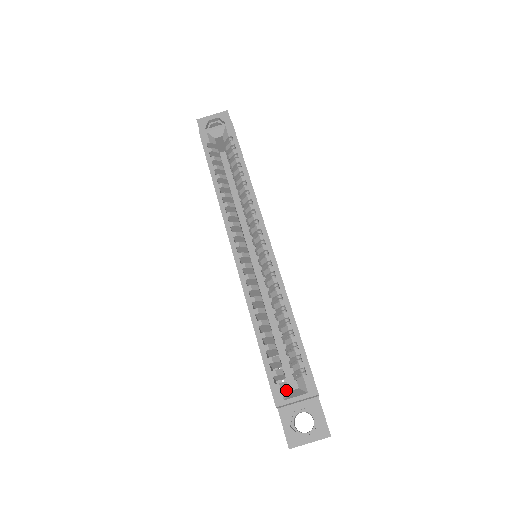
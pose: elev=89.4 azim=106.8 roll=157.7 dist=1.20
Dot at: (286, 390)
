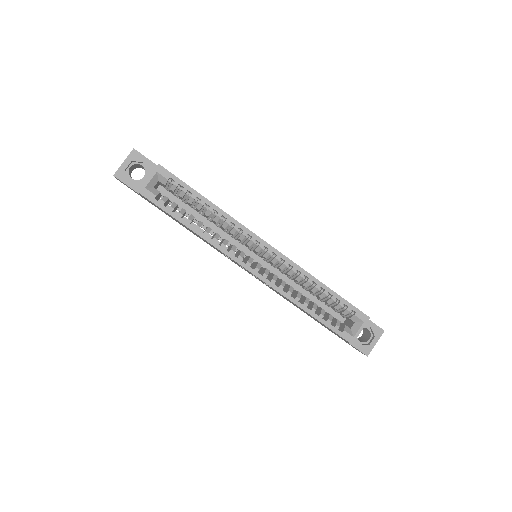
Dot at: (349, 330)
